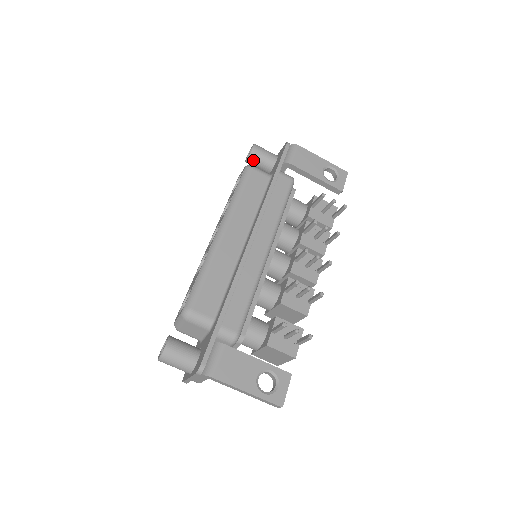
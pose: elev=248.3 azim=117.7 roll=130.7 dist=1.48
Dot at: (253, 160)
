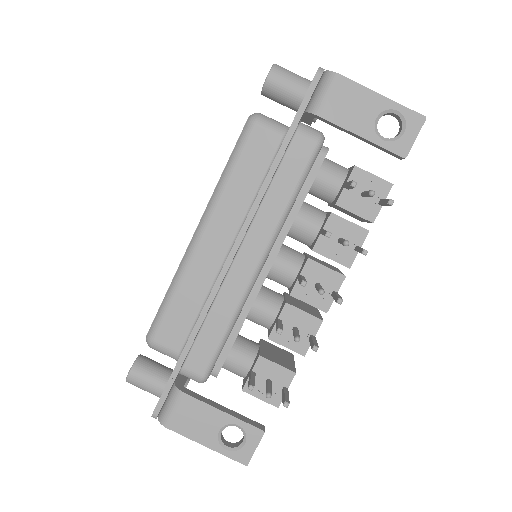
Dot at: (270, 95)
